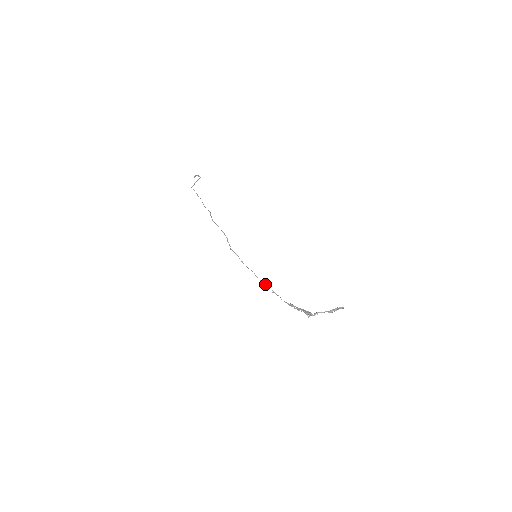
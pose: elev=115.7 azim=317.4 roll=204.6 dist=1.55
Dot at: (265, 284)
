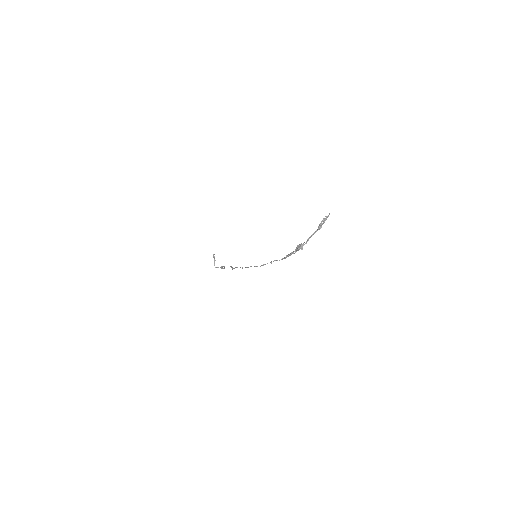
Dot at: (263, 264)
